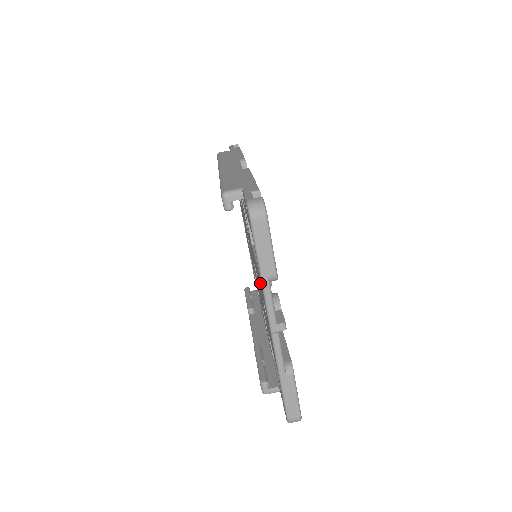
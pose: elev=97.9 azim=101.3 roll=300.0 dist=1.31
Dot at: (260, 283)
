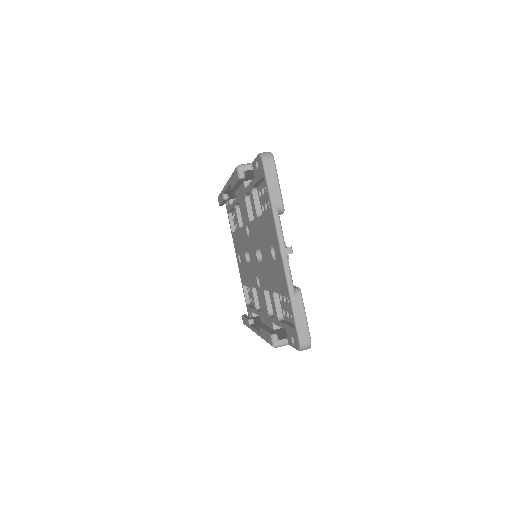
Dot at: (269, 226)
